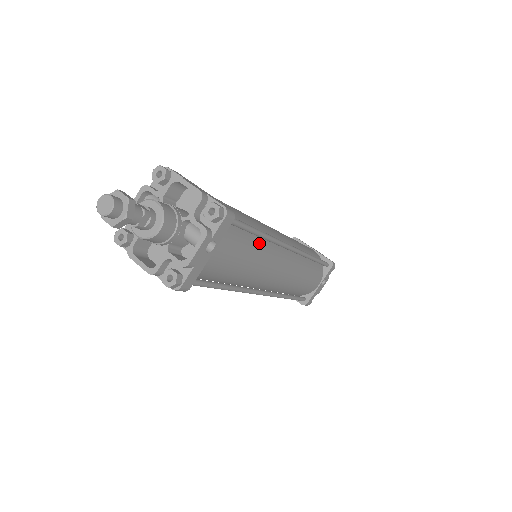
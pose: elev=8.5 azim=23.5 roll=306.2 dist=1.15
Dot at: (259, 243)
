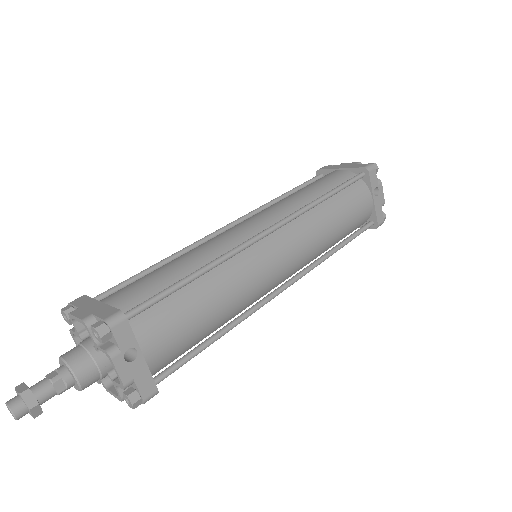
Dot at: (210, 277)
